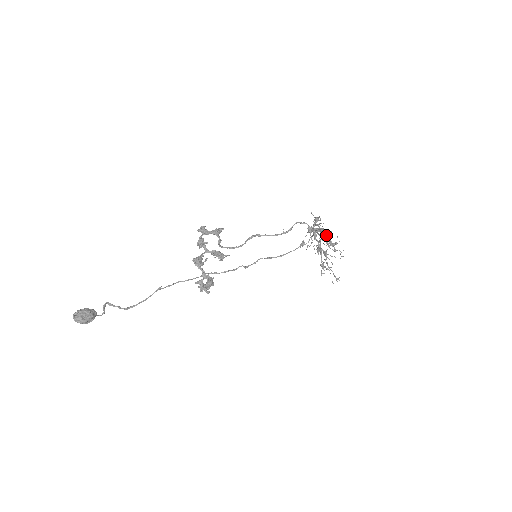
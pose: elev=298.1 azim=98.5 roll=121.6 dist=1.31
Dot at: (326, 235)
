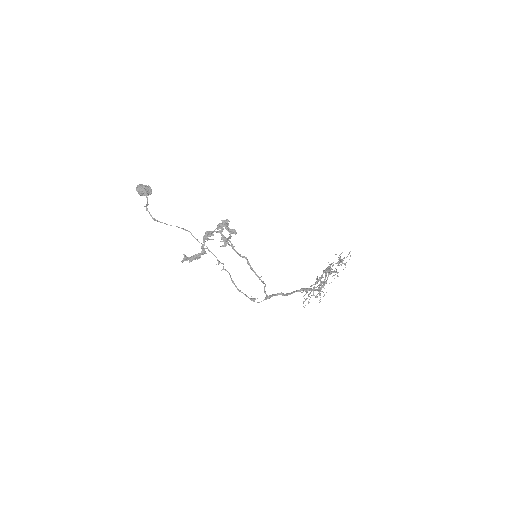
Dot at: occluded
